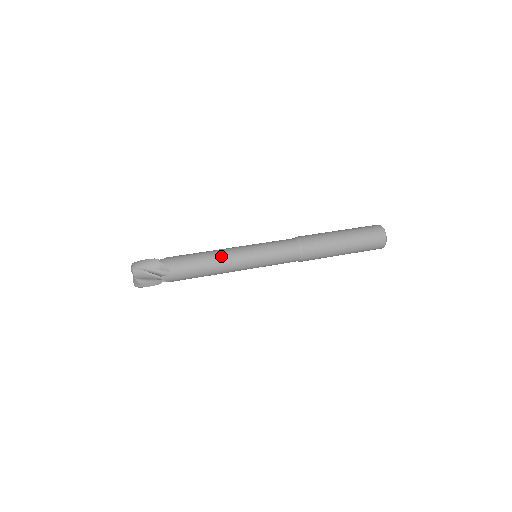
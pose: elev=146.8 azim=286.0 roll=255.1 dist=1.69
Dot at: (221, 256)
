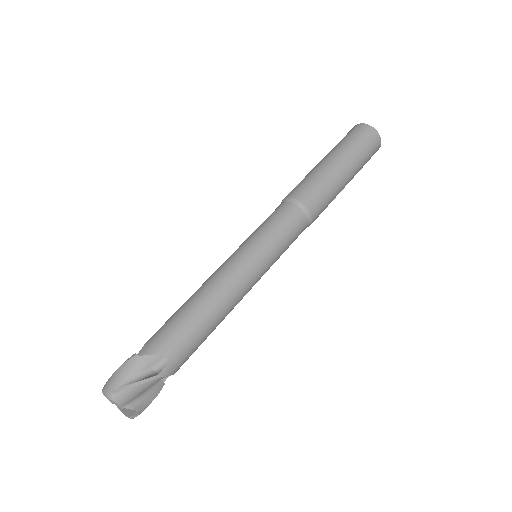
Dot at: (234, 306)
